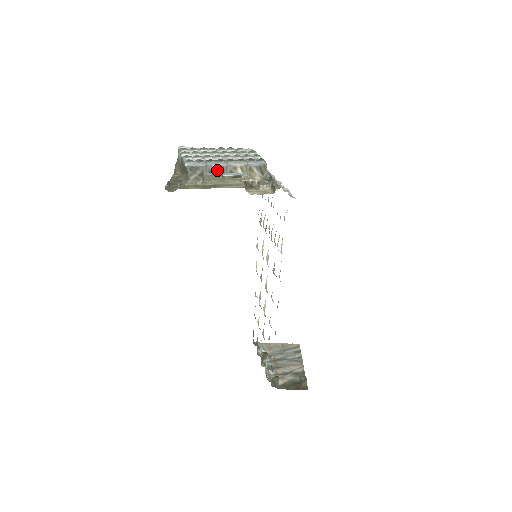
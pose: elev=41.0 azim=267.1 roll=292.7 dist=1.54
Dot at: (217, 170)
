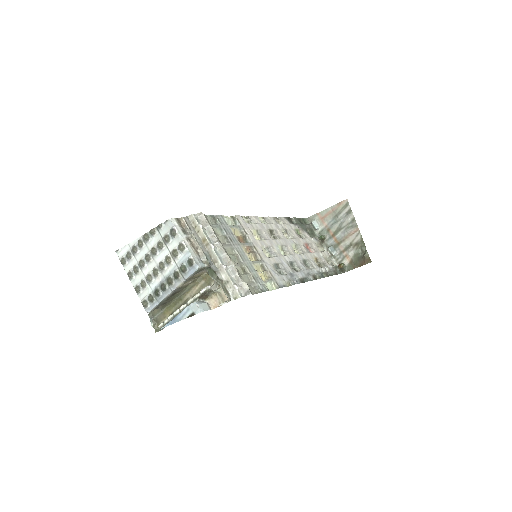
Dot at: (170, 297)
